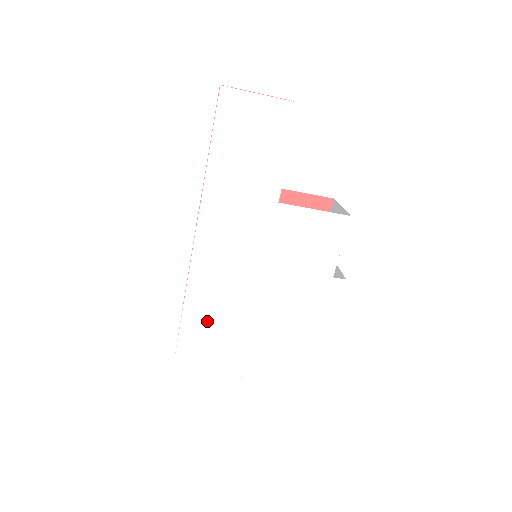
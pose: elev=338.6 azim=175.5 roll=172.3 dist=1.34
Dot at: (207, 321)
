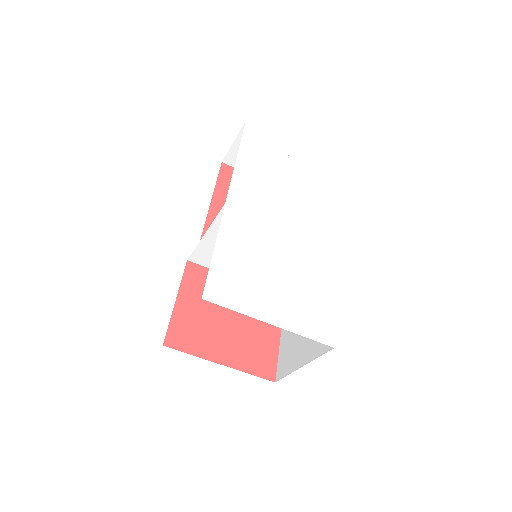
Dot at: (236, 258)
